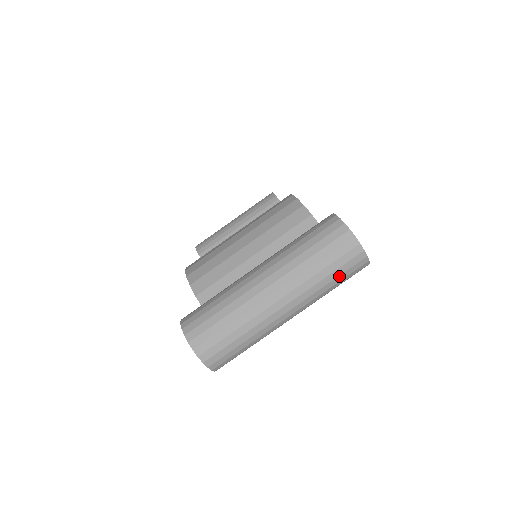
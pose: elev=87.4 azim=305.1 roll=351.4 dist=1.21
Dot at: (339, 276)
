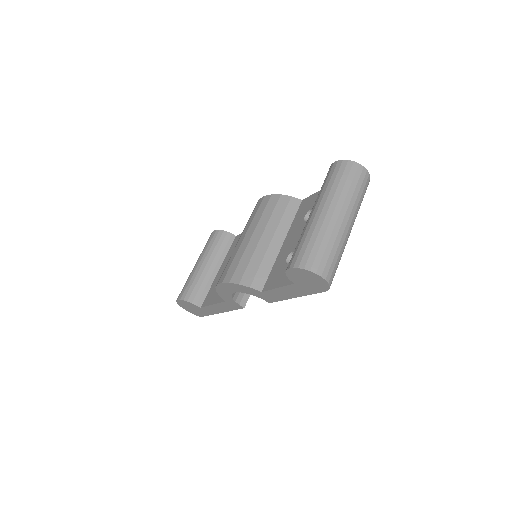
Dot at: (363, 192)
